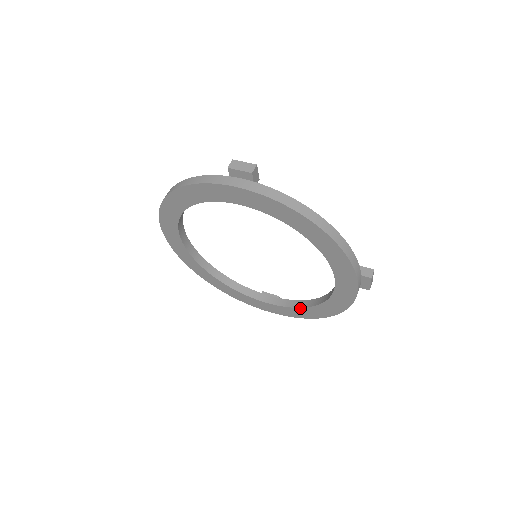
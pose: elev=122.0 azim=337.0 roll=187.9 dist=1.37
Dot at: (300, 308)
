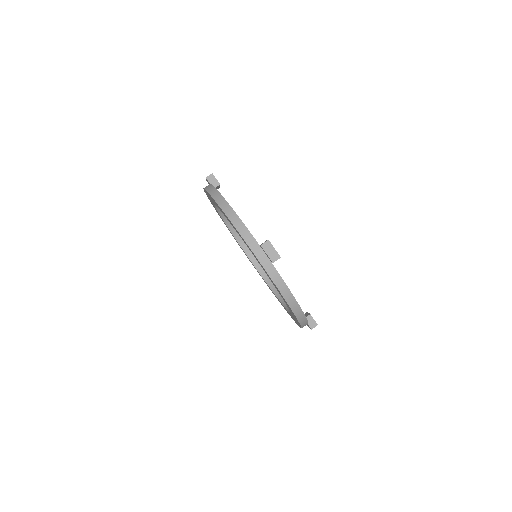
Dot at: (267, 284)
